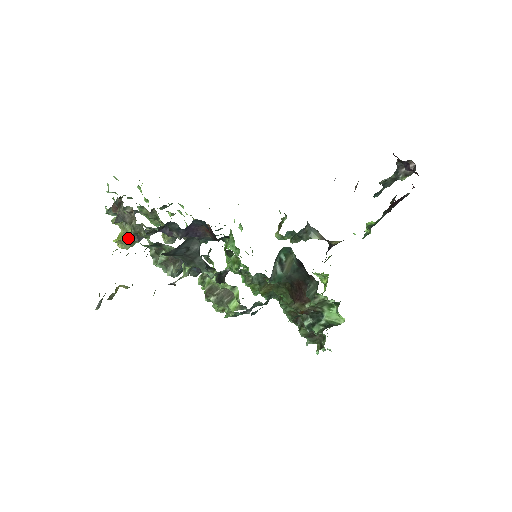
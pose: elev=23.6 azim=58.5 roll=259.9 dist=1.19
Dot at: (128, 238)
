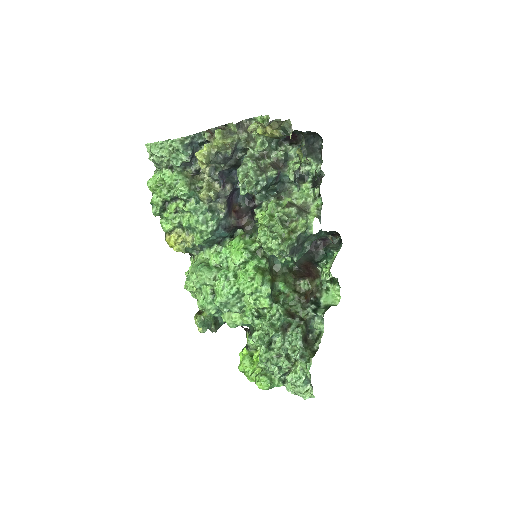
Dot at: occluded
